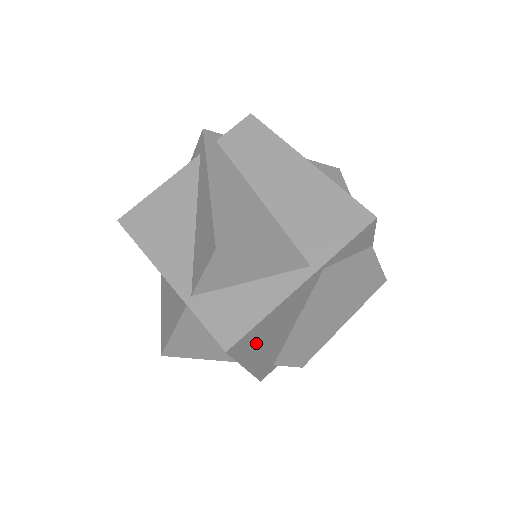
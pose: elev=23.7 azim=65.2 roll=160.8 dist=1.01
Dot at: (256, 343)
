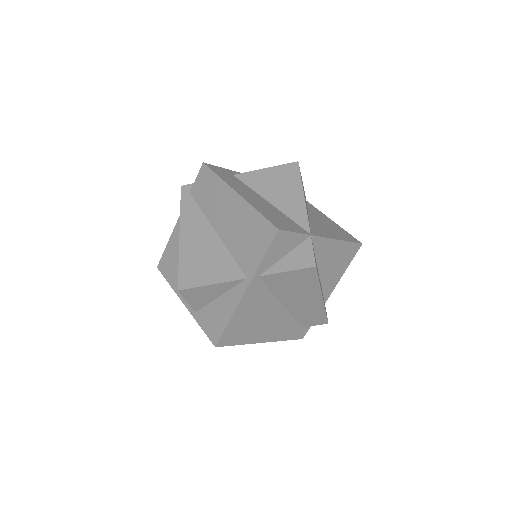
Dot at: (247, 331)
